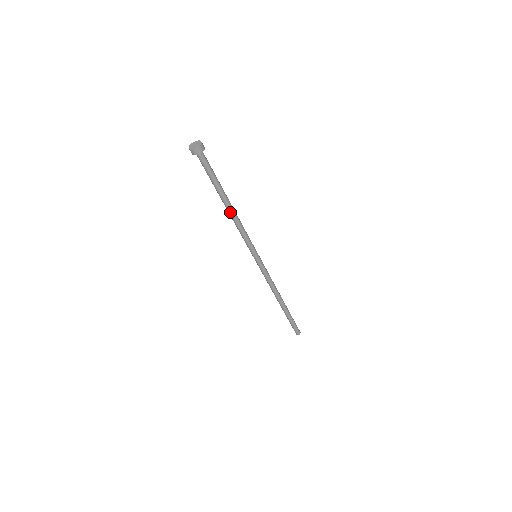
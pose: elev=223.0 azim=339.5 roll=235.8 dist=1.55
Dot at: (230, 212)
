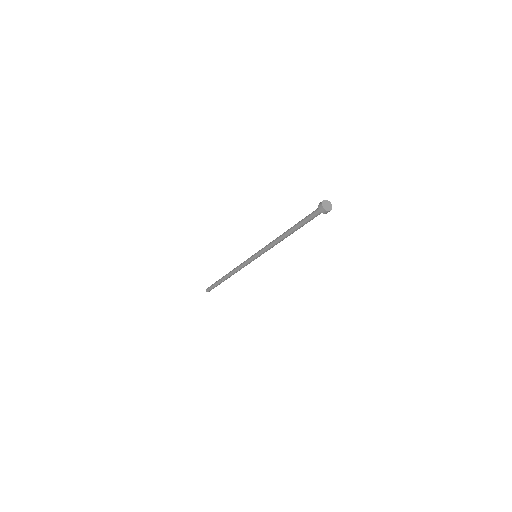
Dot at: occluded
